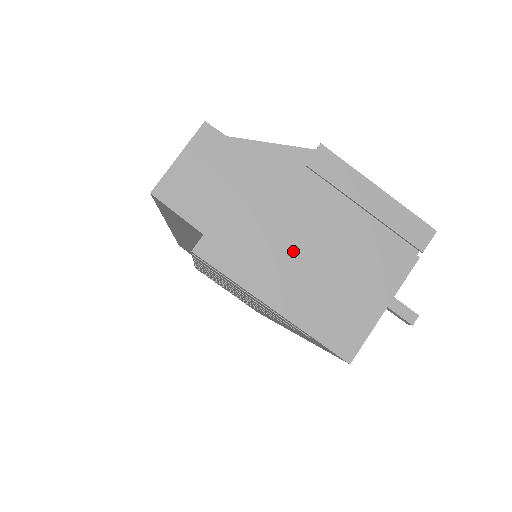
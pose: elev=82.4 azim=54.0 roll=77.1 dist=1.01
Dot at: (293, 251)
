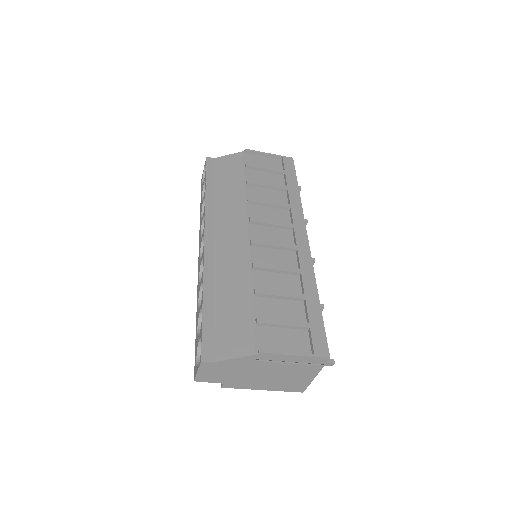
Dot at: (264, 378)
